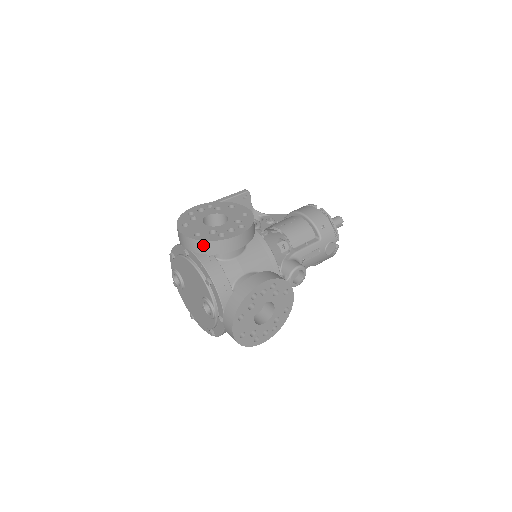
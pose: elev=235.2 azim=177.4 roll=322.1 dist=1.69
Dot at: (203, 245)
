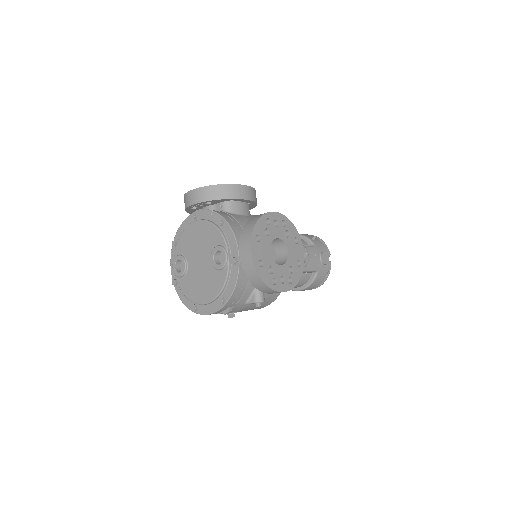
Dot at: (214, 190)
